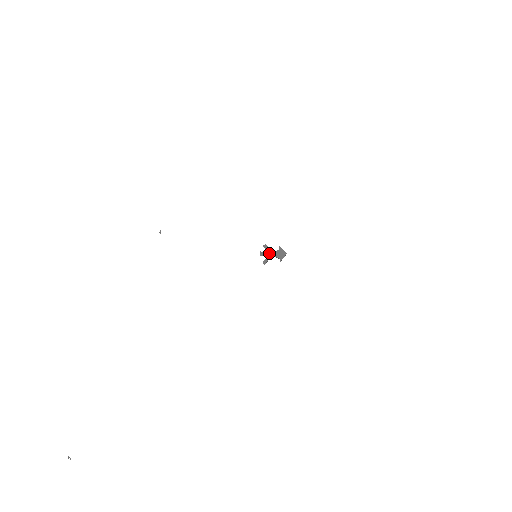
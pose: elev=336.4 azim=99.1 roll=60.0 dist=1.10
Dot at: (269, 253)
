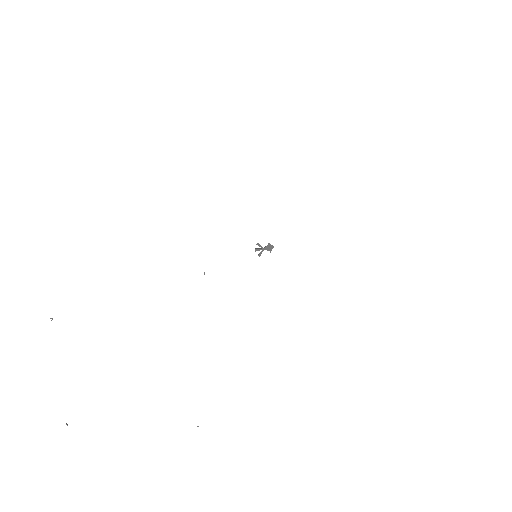
Dot at: (262, 249)
